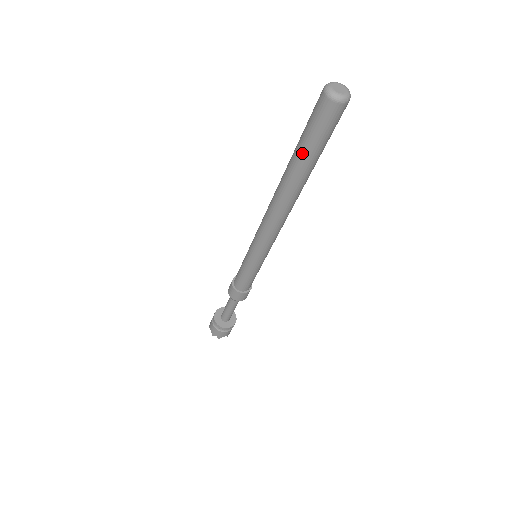
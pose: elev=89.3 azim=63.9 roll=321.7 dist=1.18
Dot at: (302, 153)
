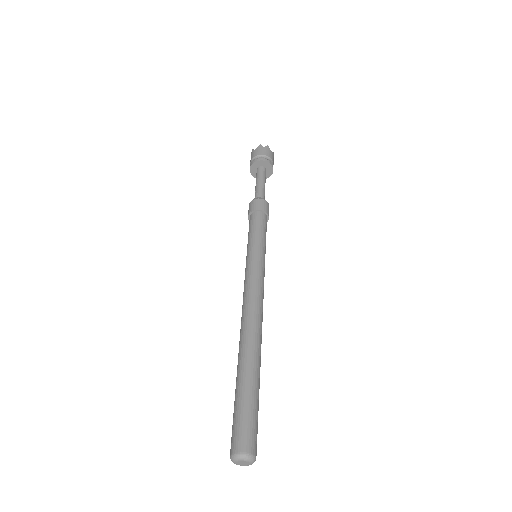
Dot at: occluded
